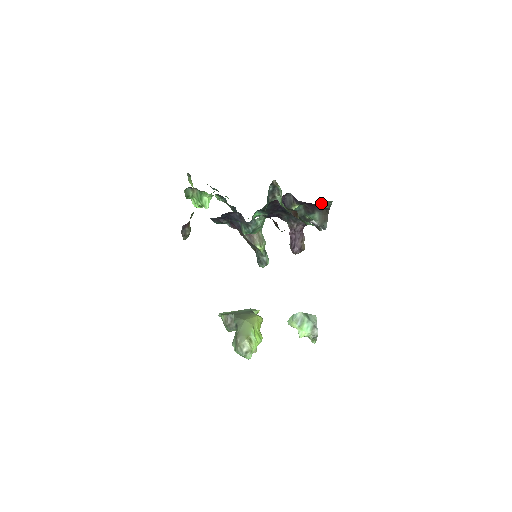
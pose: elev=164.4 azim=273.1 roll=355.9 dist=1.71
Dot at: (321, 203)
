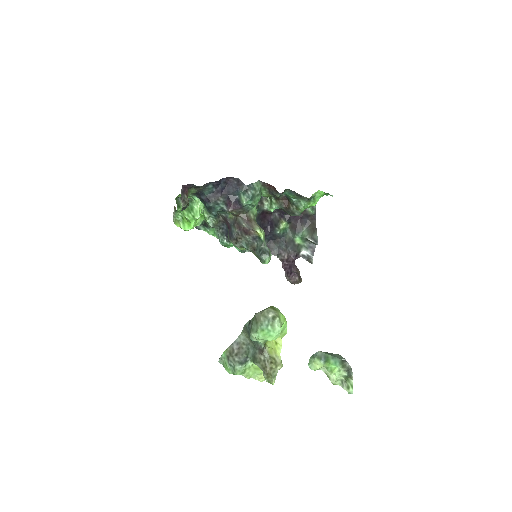
Dot at: occluded
